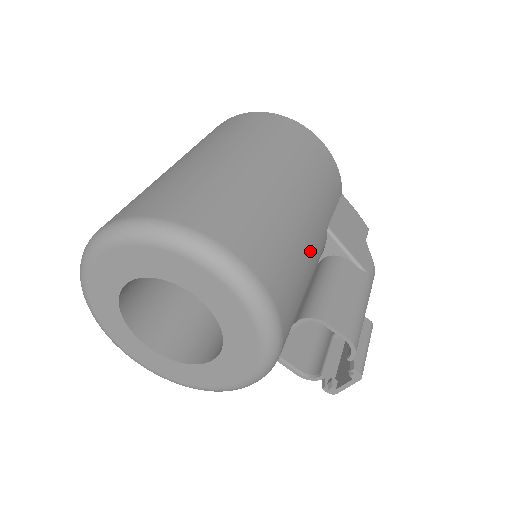
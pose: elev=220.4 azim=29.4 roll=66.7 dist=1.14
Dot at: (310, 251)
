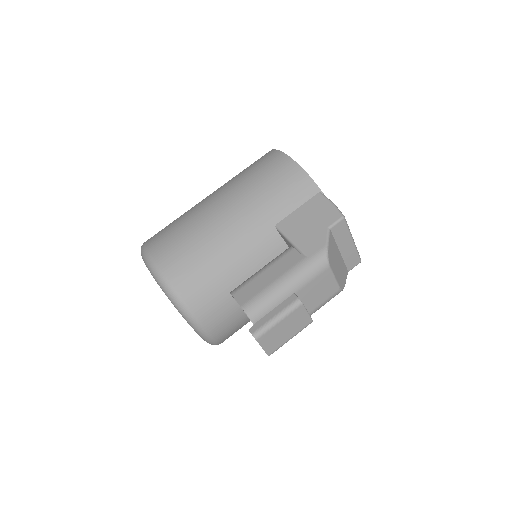
Dot at: (231, 246)
